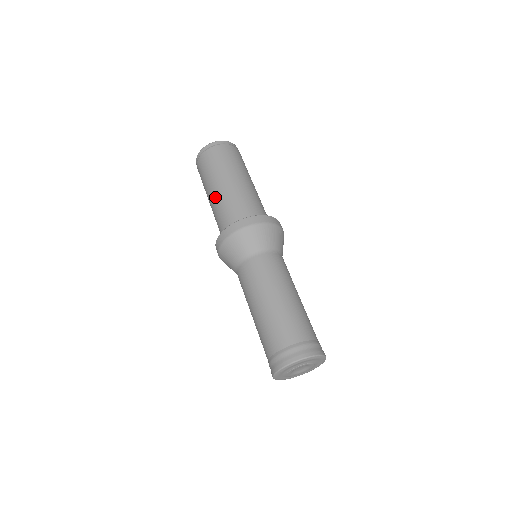
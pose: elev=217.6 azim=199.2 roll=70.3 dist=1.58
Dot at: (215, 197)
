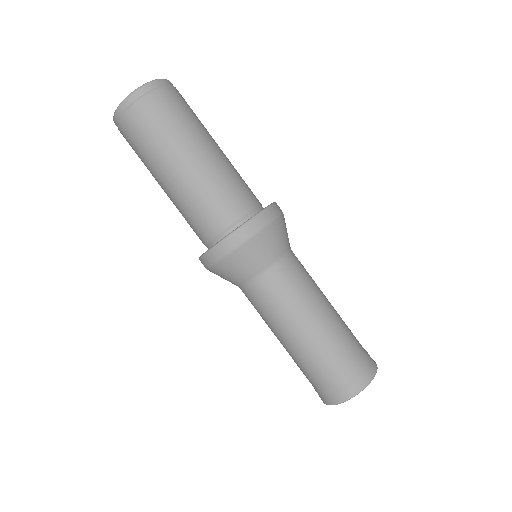
Dot at: (170, 195)
